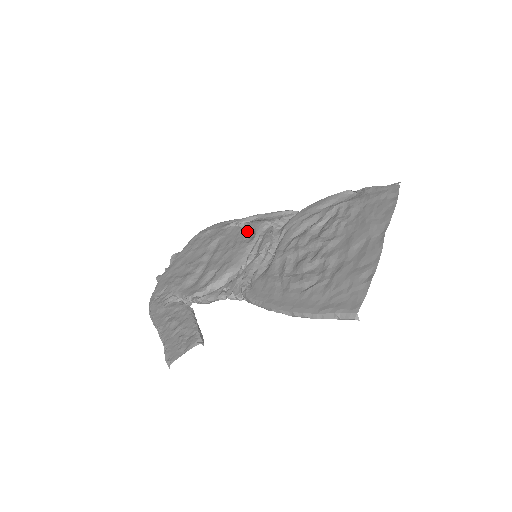
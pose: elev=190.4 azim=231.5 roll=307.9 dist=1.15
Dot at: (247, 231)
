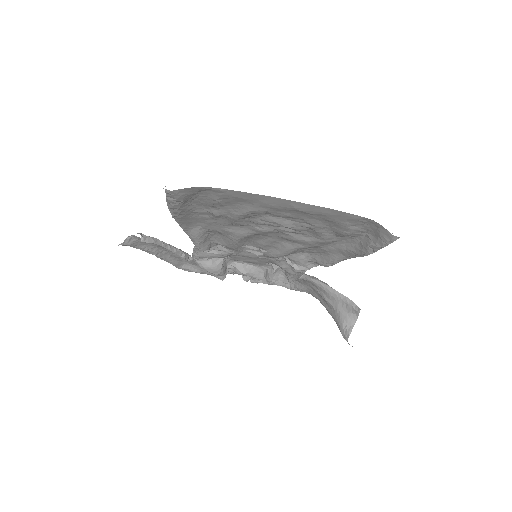
Dot at: (295, 276)
